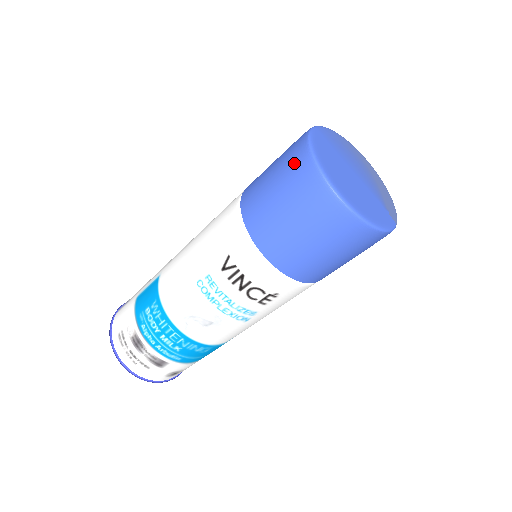
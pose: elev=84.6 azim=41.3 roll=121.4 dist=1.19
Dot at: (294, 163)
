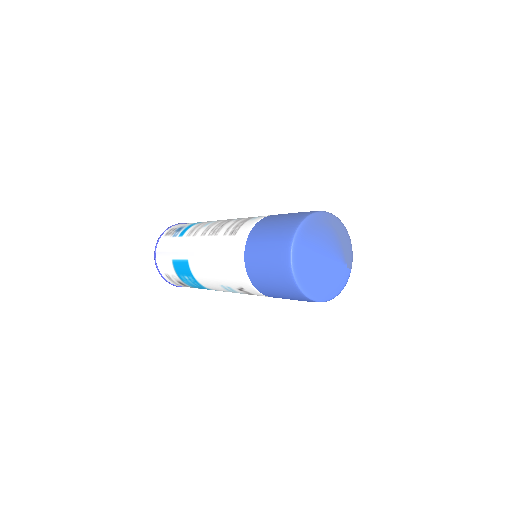
Dot at: (283, 276)
